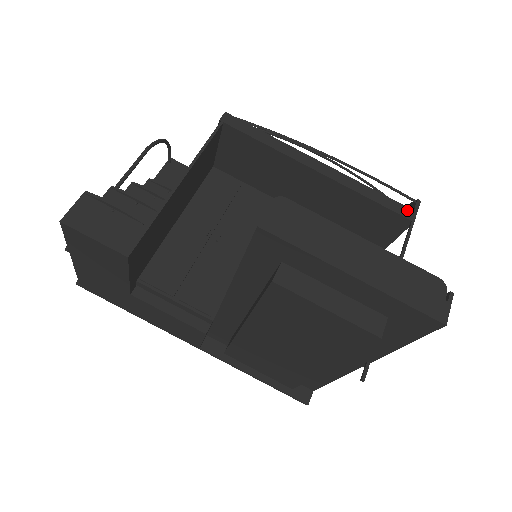
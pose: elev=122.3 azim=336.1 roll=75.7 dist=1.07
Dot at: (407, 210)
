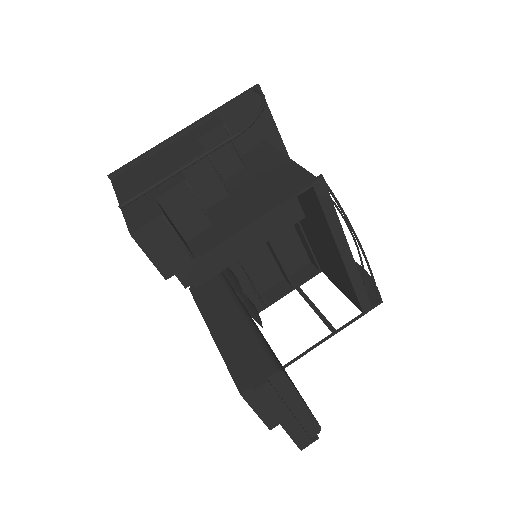
Dot at: (368, 306)
